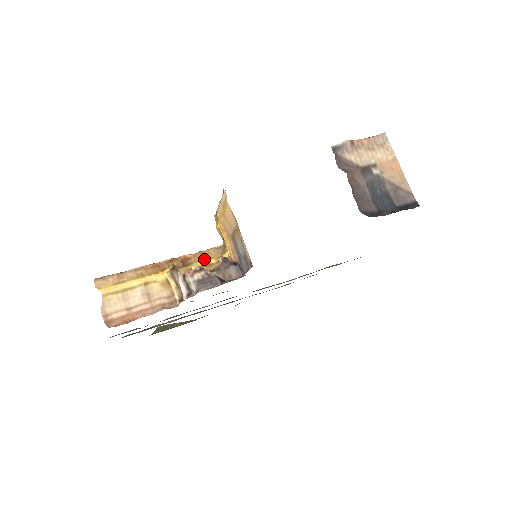
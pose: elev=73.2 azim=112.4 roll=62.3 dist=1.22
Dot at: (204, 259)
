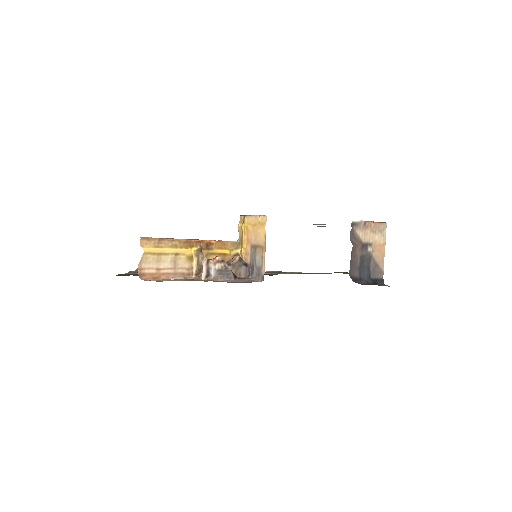
Dot at: (222, 248)
